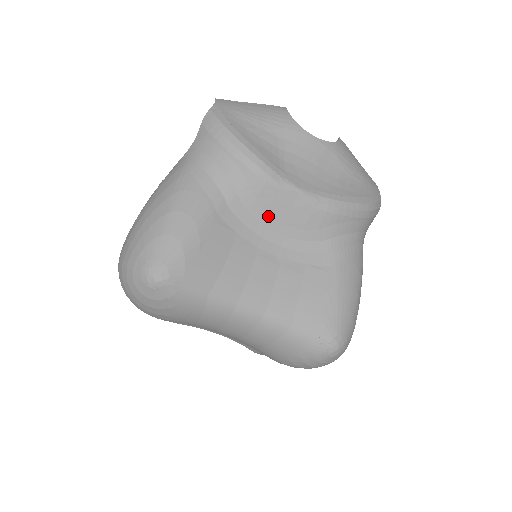
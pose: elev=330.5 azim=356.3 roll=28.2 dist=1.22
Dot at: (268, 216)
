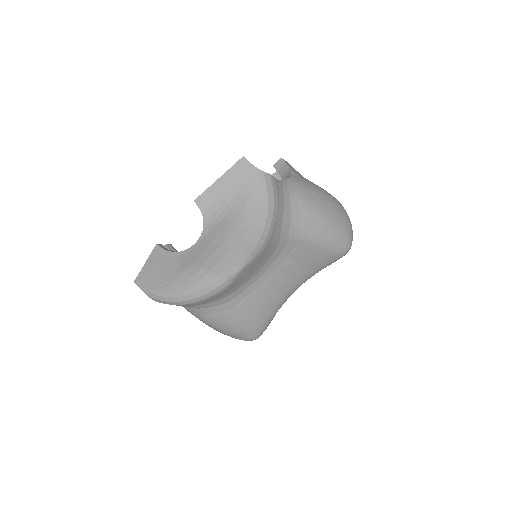
Dot at: (245, 280)
